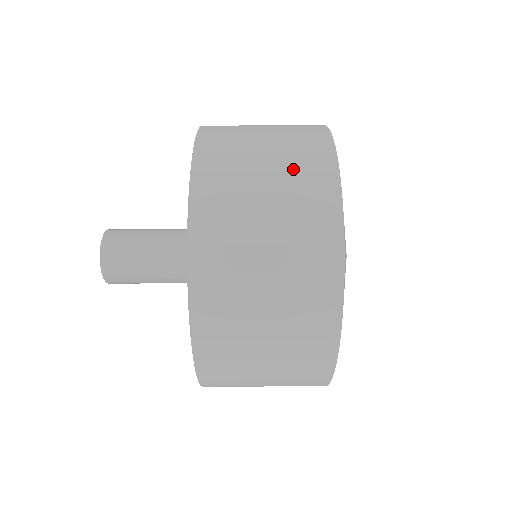
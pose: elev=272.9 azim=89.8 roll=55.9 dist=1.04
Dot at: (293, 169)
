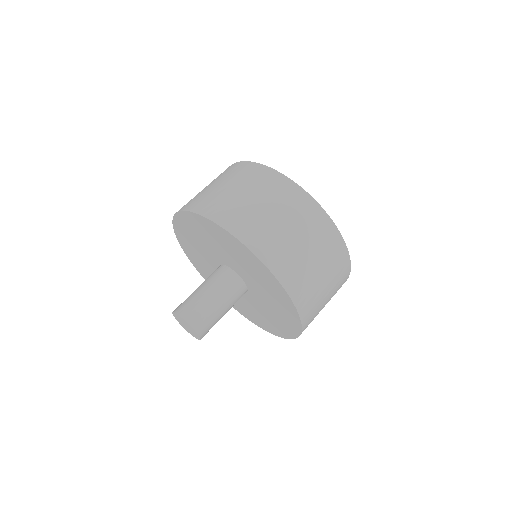
Dot at: (268, 192)
